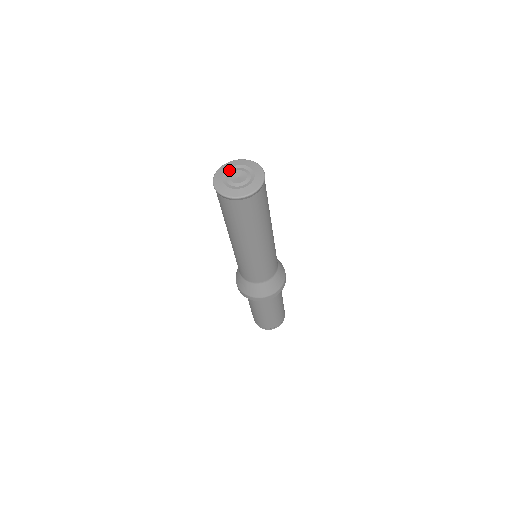
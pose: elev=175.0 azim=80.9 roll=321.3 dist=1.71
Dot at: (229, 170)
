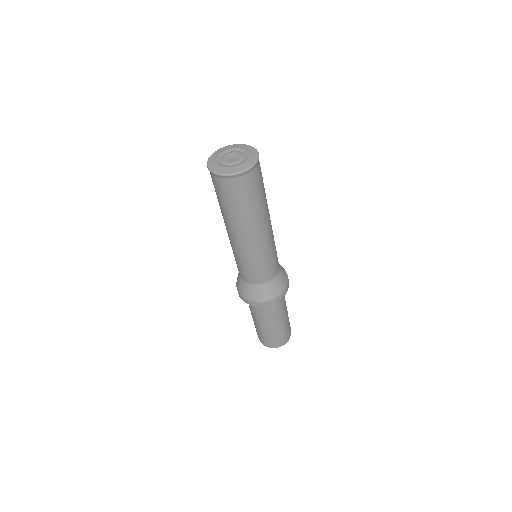
Dot at: (237, 149)
